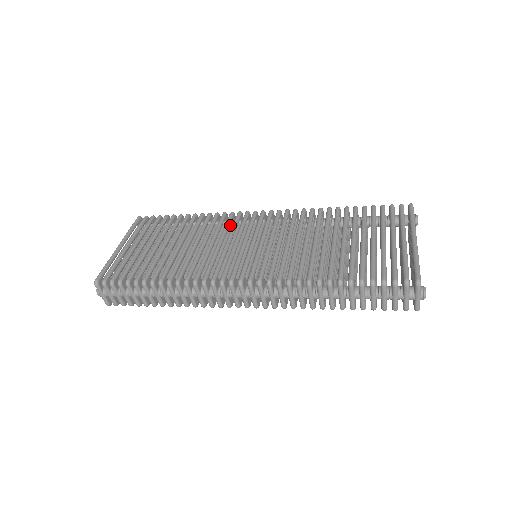
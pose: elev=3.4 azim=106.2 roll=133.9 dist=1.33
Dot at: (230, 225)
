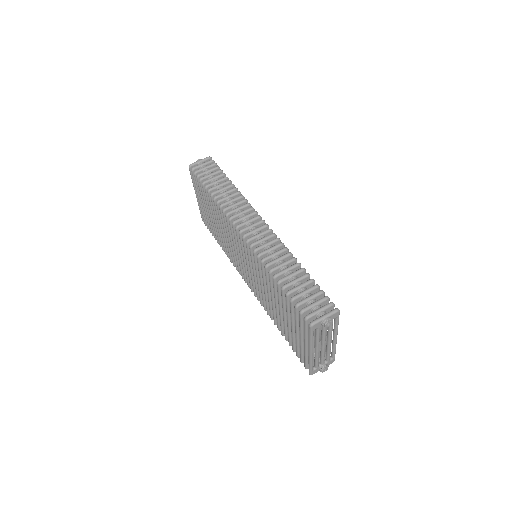
Dot at: occluded
